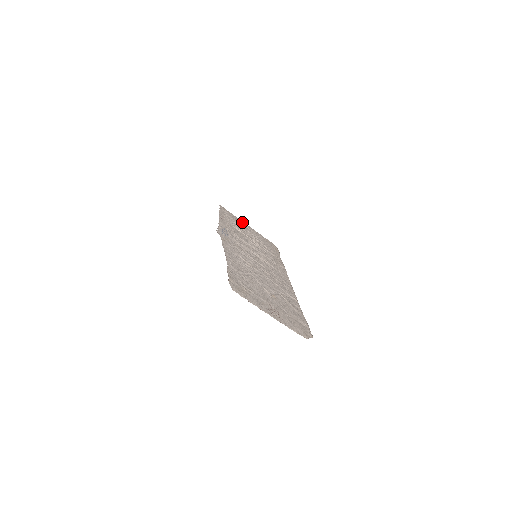
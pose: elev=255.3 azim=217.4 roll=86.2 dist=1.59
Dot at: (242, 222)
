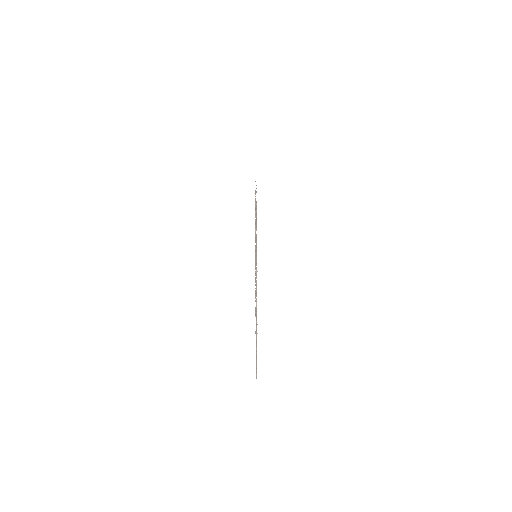
Dot at: occluded
